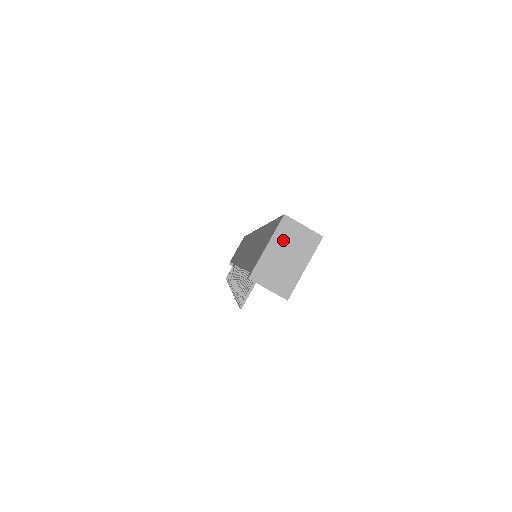
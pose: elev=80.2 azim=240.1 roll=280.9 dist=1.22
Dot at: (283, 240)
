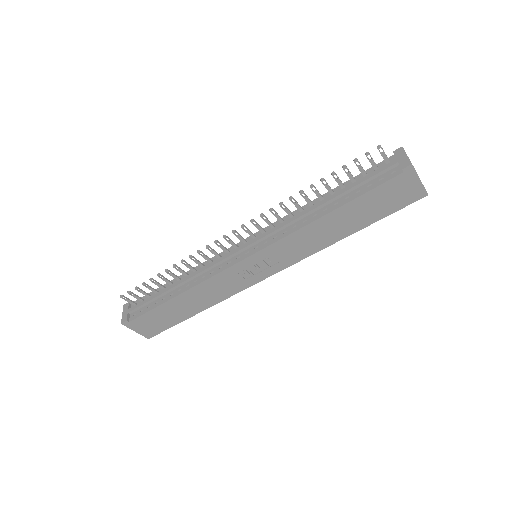
Dot at: occluded
